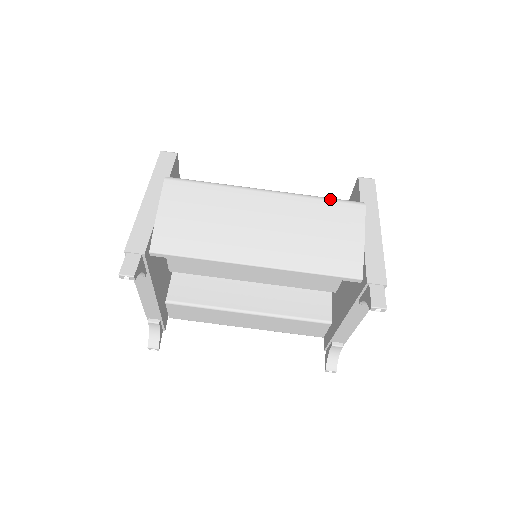
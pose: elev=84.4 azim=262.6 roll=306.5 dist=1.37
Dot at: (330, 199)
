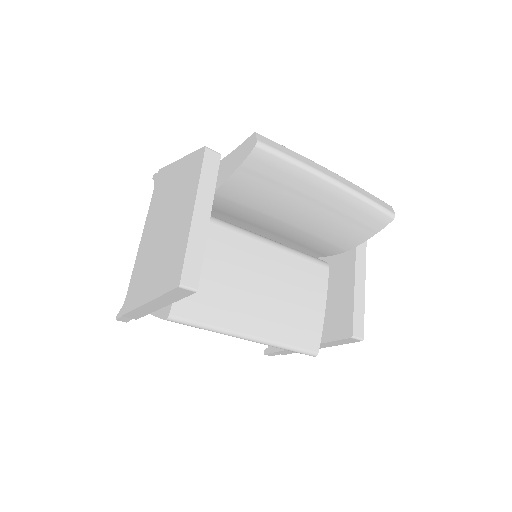
Dot at: (293, 351)
